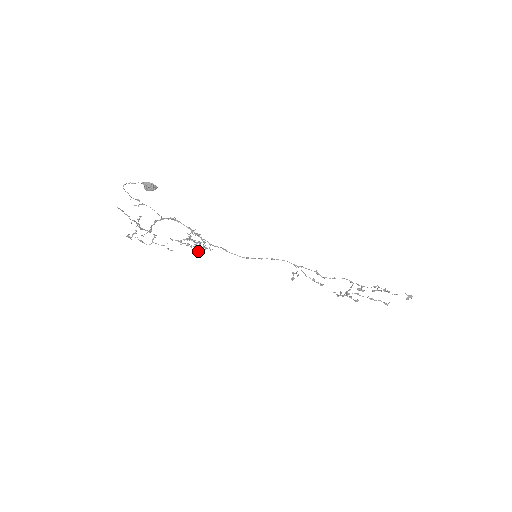
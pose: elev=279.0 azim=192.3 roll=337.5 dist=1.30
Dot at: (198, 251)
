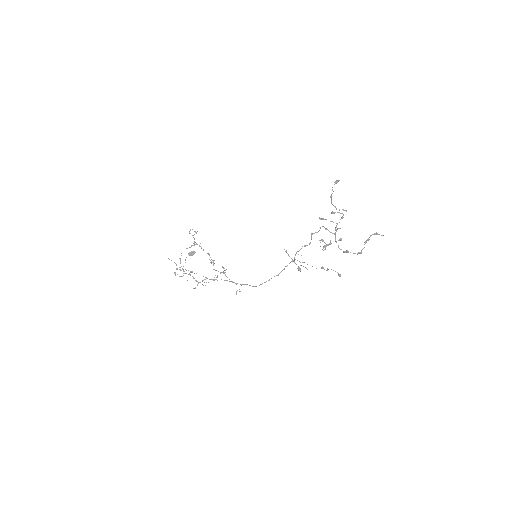
Dot at: (213, 262)
